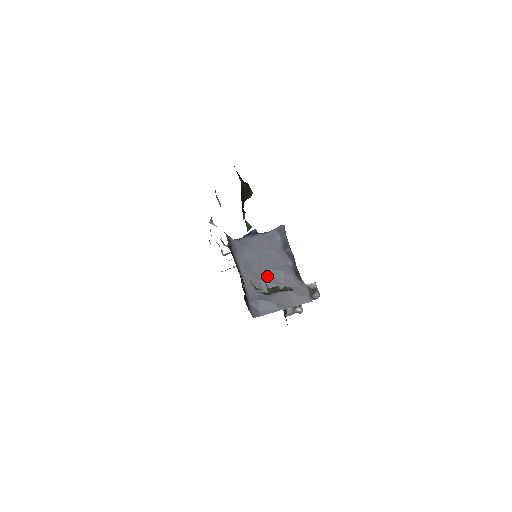
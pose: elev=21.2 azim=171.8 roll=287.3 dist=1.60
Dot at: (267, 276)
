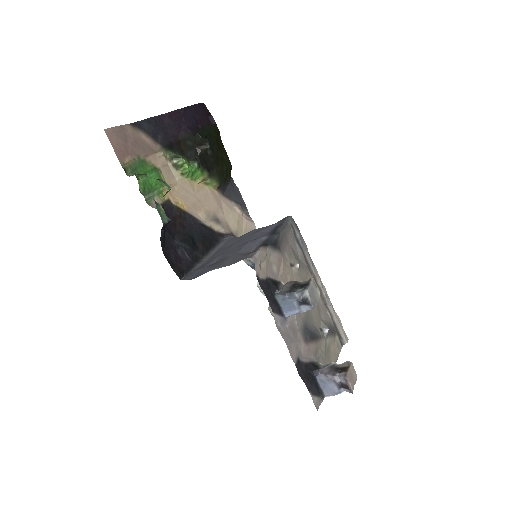
Dot at: (231, 250)
